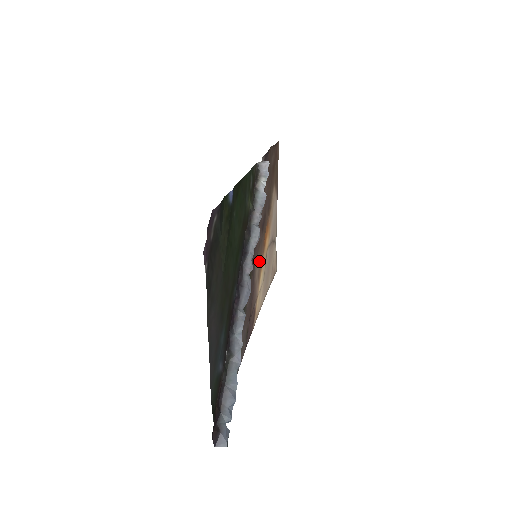
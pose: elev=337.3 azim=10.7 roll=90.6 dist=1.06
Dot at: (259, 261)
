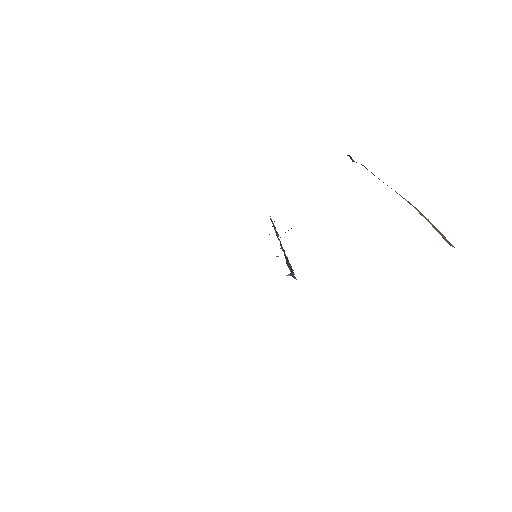
Dot at: occluded
